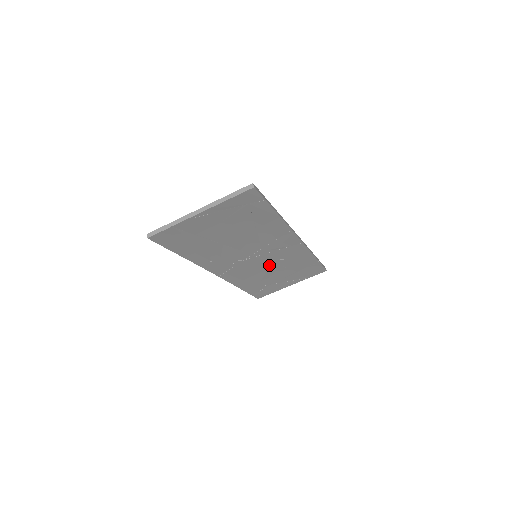
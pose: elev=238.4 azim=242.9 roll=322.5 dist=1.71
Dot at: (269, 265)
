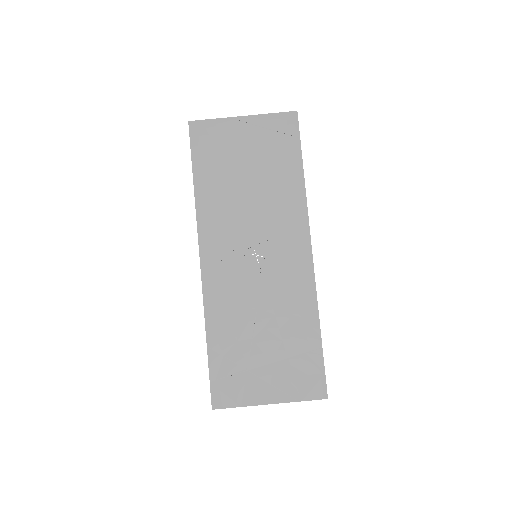
Dot at: (262, 298)
